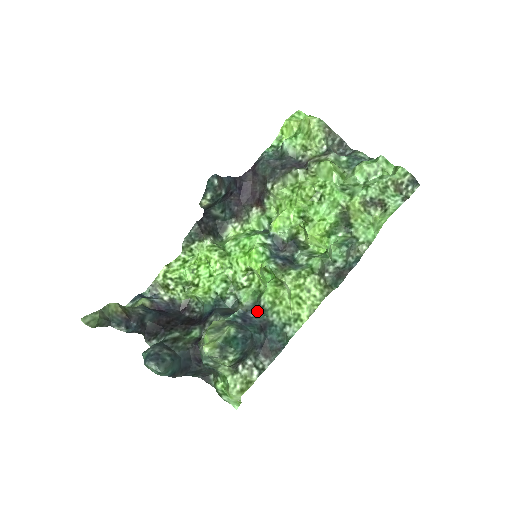
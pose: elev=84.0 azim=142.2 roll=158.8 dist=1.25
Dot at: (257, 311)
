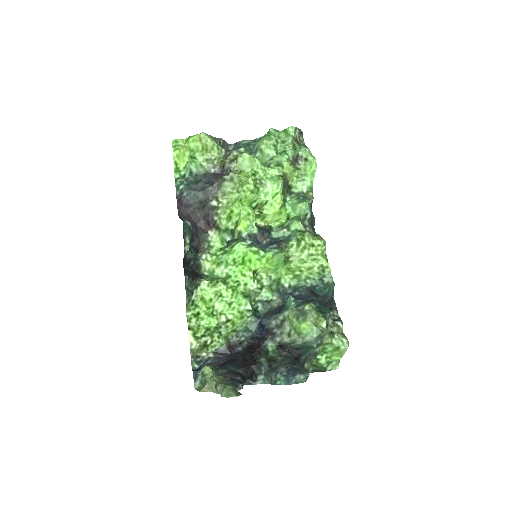
Dot at: (289, 293)
